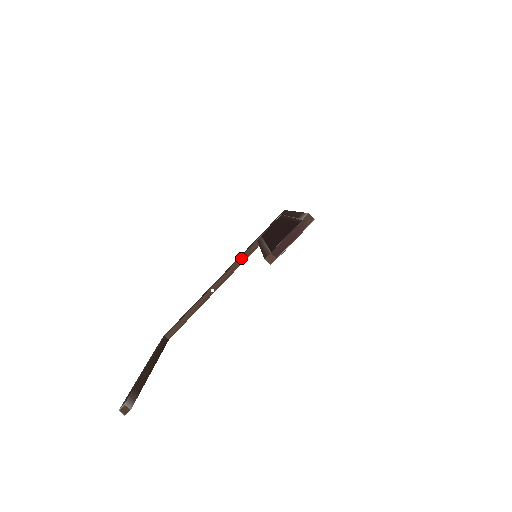
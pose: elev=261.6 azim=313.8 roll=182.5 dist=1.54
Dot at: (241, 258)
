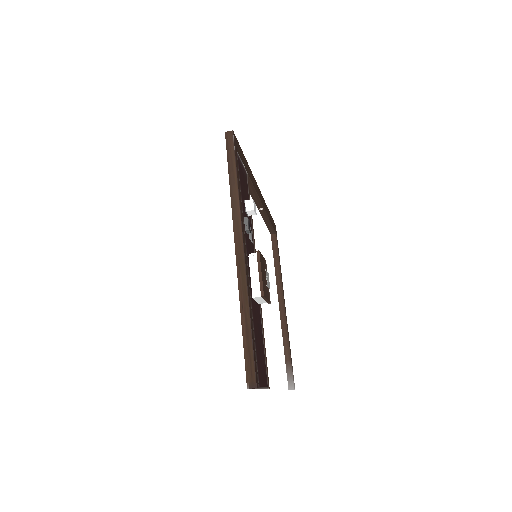
Dot at: (249, 188)
